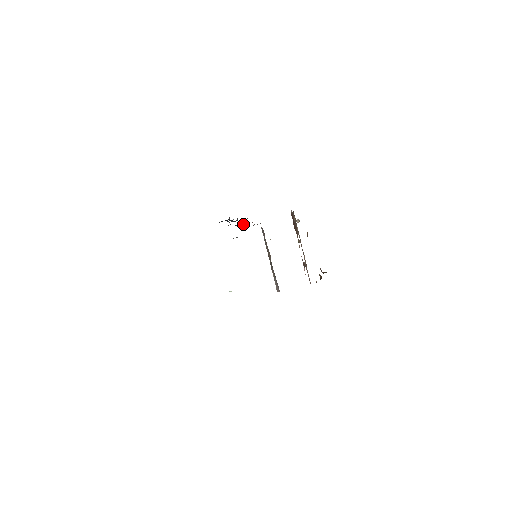
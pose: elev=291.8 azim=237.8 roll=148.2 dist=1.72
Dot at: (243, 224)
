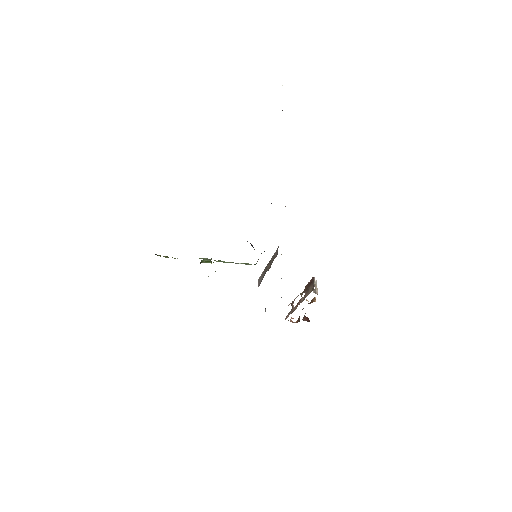
Dot at: occluded
